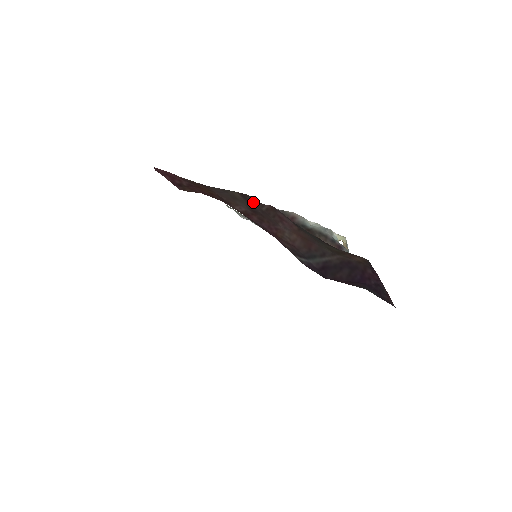
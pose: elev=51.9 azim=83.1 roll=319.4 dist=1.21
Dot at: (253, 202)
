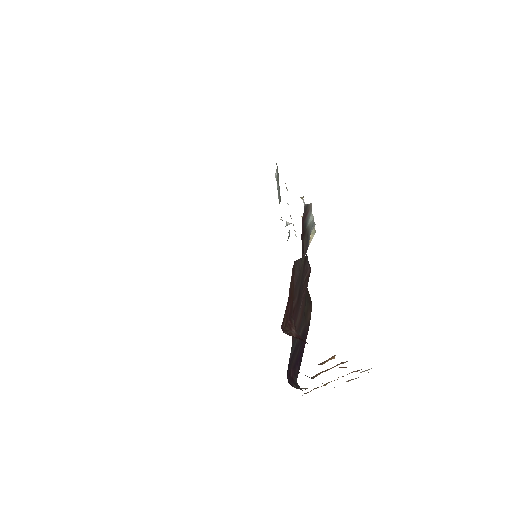
Dot at: (305, 270)
